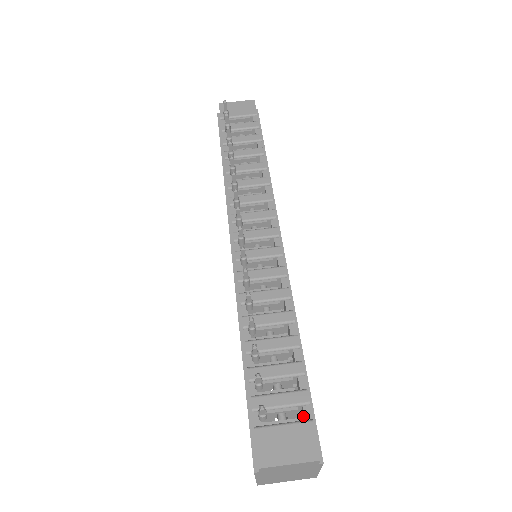
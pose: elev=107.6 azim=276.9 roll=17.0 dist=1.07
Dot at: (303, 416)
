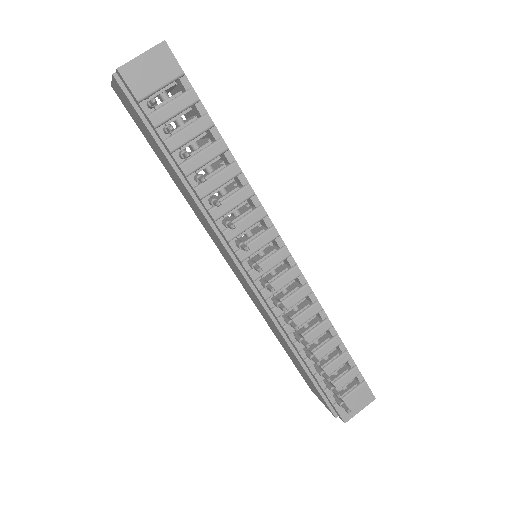
Dot at: occluded
